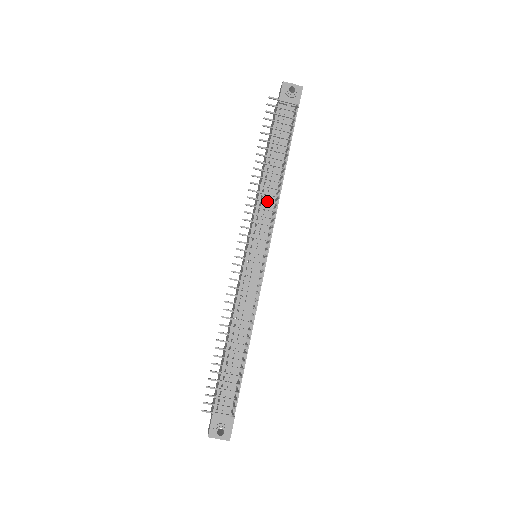
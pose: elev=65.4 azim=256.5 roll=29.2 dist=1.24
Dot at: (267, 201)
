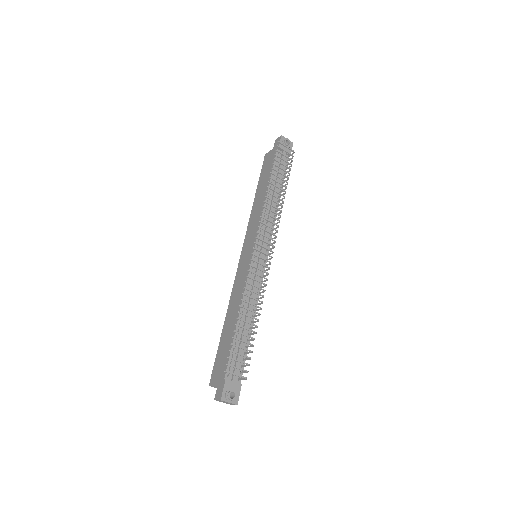
Dot at: occluded
